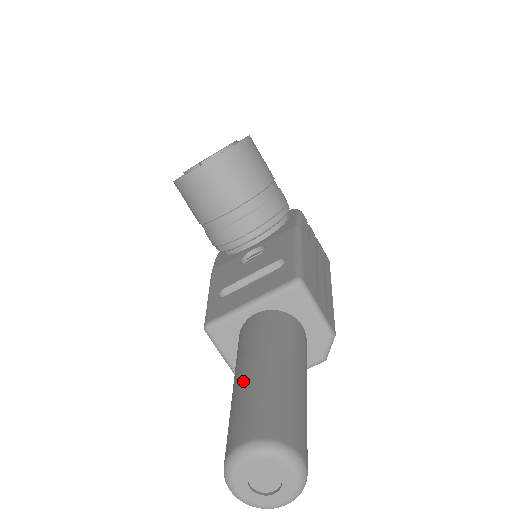
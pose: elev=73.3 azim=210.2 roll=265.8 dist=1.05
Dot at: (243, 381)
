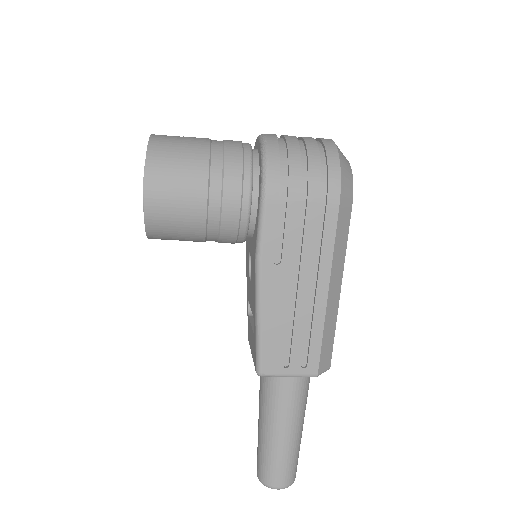
Dot at: (258, 427)
